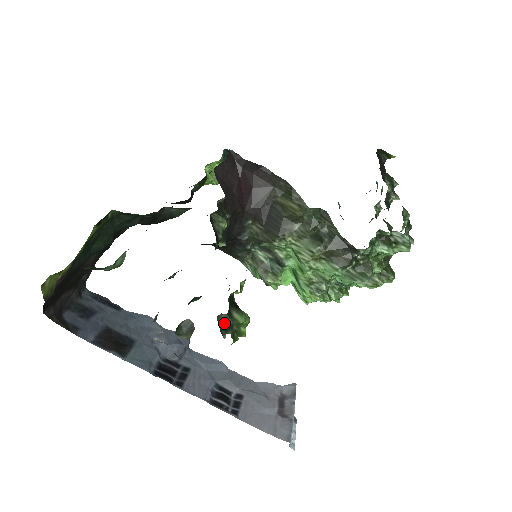
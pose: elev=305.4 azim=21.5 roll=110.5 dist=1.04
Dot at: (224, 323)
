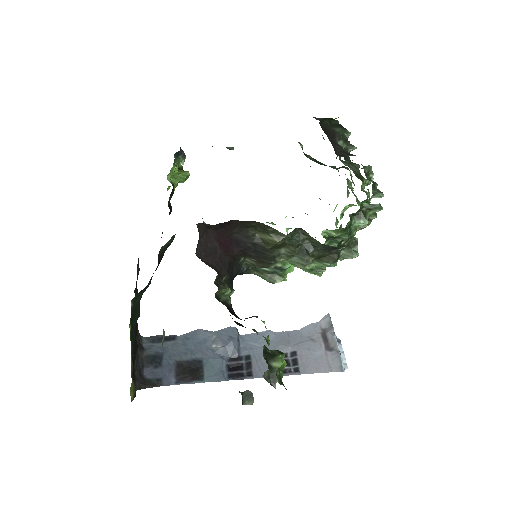
Dot at: (270, 376)
